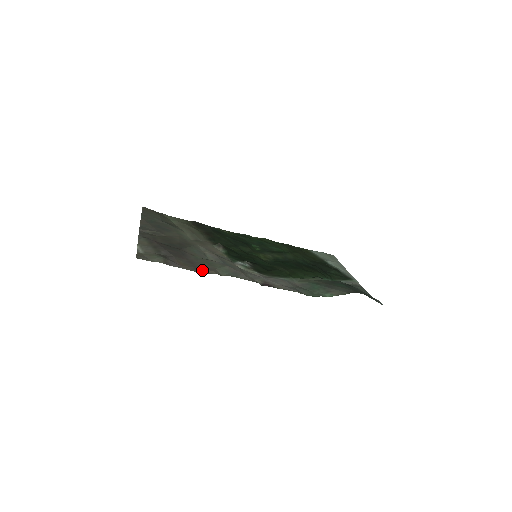
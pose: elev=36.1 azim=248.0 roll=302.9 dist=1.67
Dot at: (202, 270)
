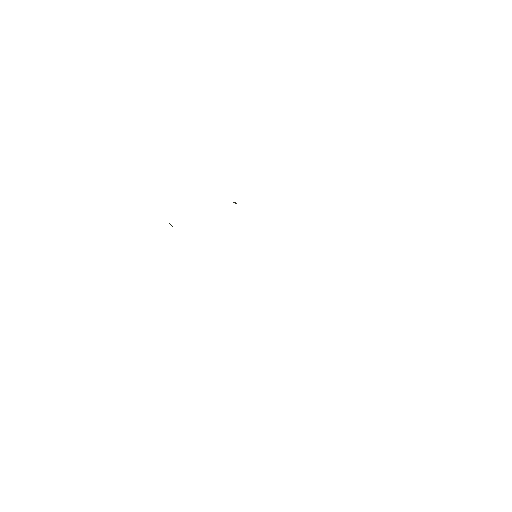
Dot at: occluded
